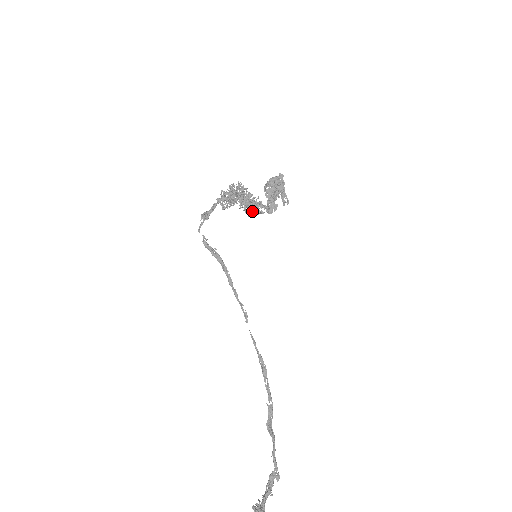
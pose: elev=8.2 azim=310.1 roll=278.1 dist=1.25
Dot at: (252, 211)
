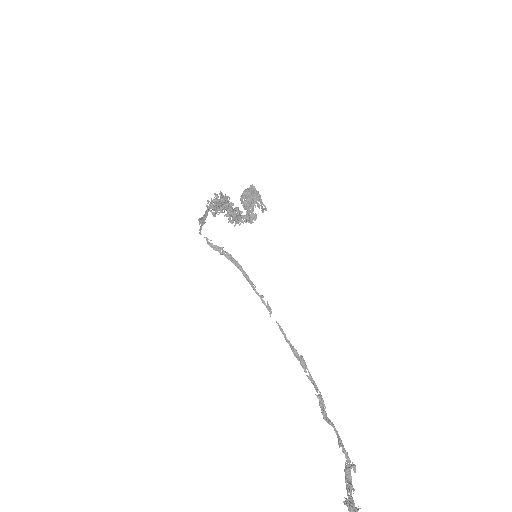
Dot at: (237, 219)
